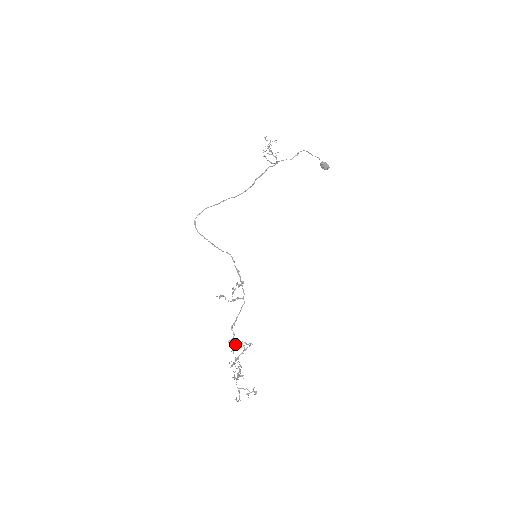
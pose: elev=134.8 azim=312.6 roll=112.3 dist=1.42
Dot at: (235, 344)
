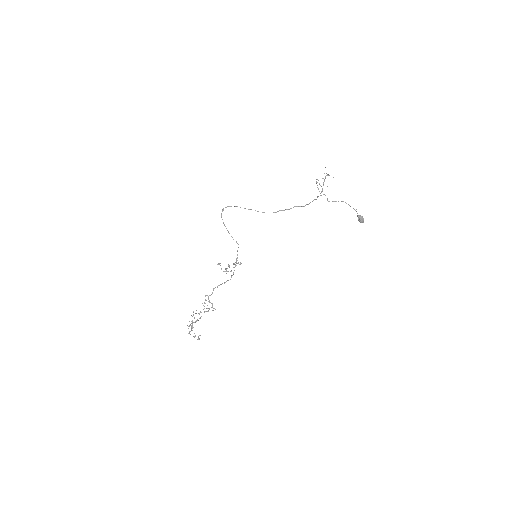
Dot at: (208, 301)
